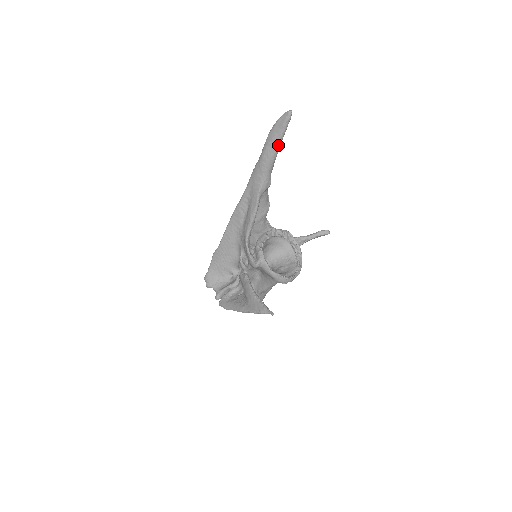
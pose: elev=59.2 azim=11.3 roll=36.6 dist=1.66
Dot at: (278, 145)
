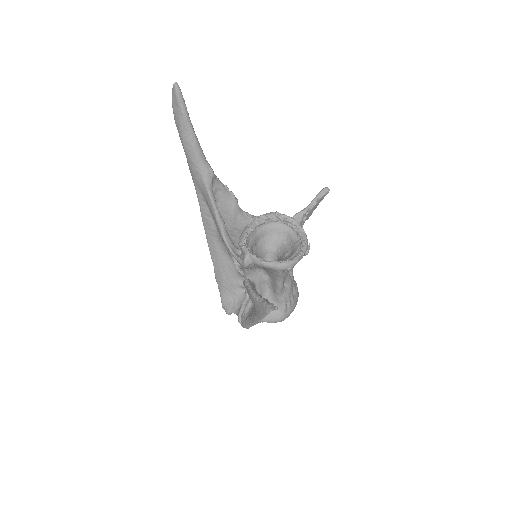
Dot at: (188, 126)
